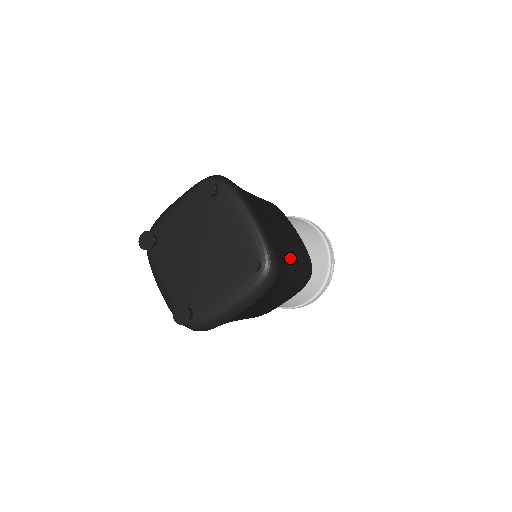
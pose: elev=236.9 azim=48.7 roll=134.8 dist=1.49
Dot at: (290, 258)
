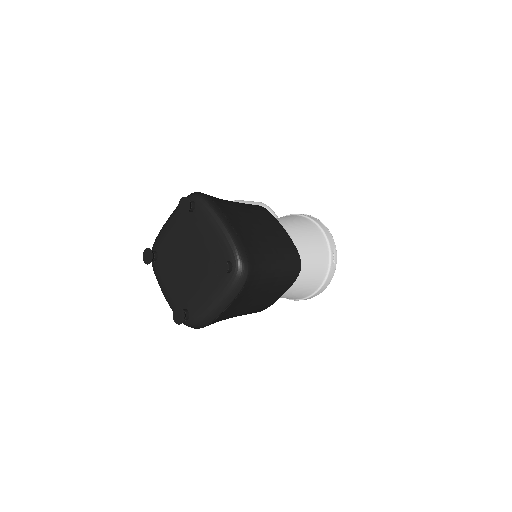
Dot at: (268, 255)
